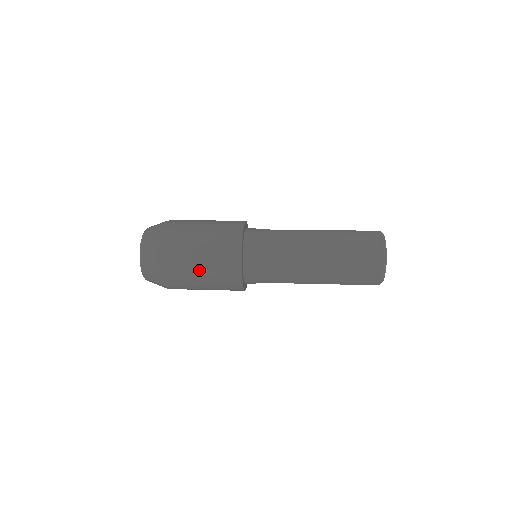
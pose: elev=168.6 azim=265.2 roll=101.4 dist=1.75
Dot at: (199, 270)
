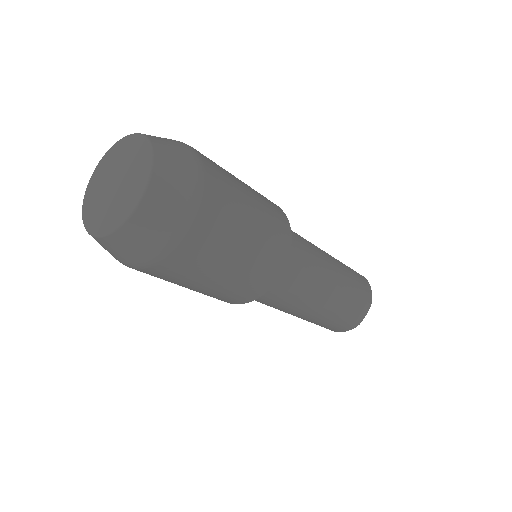
Dot at: (222, 272)
